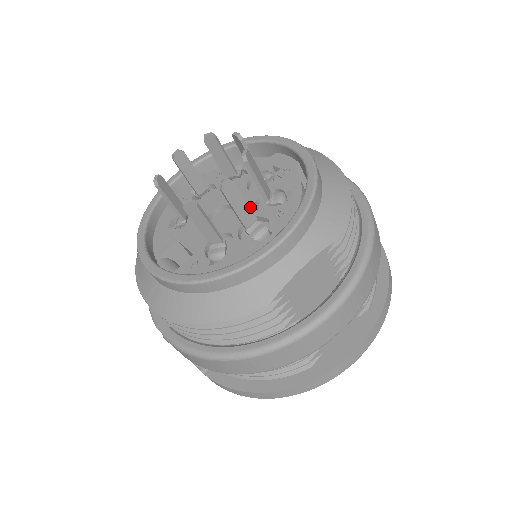
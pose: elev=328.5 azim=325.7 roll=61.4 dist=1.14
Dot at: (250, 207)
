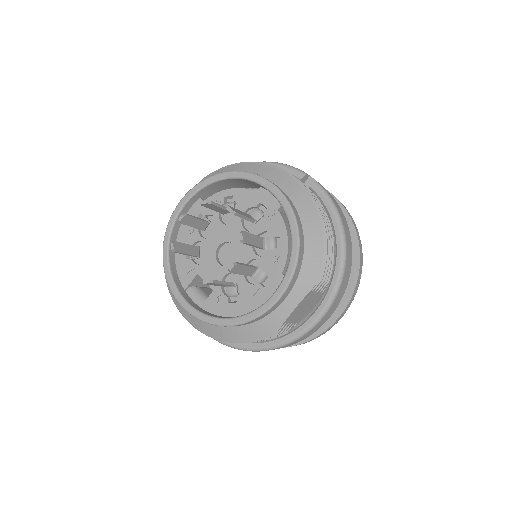
Dot at: (249, 249)
